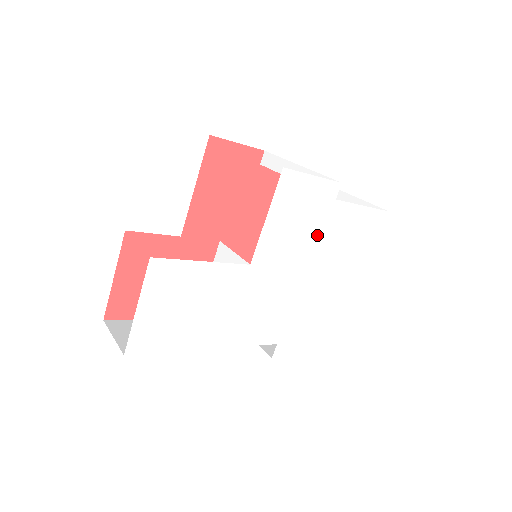
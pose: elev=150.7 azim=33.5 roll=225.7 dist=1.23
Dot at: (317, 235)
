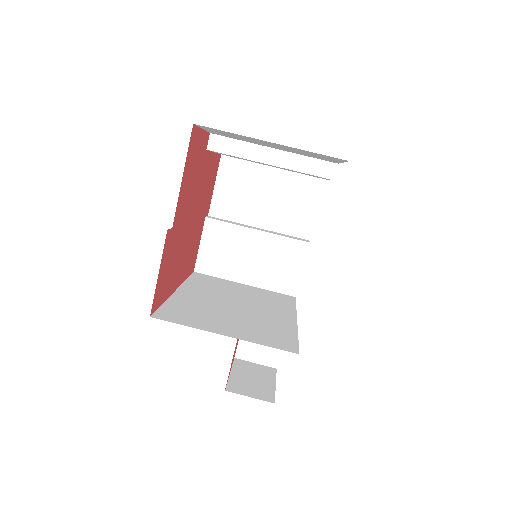
Dot at: occluded
